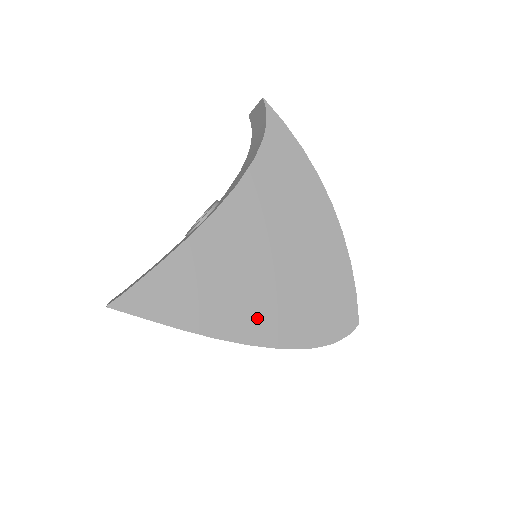
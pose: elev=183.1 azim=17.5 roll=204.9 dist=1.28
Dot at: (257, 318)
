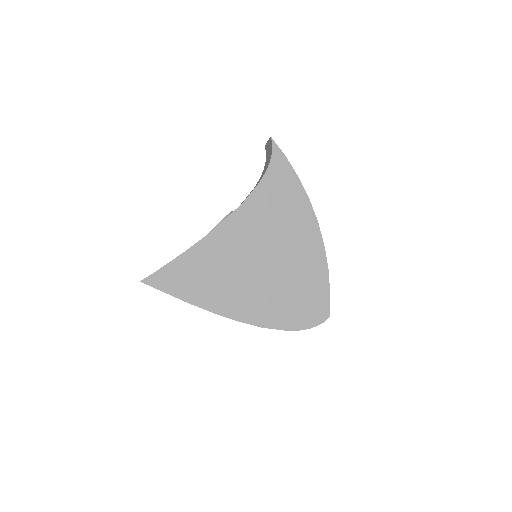
Dot at: (248, 303)
